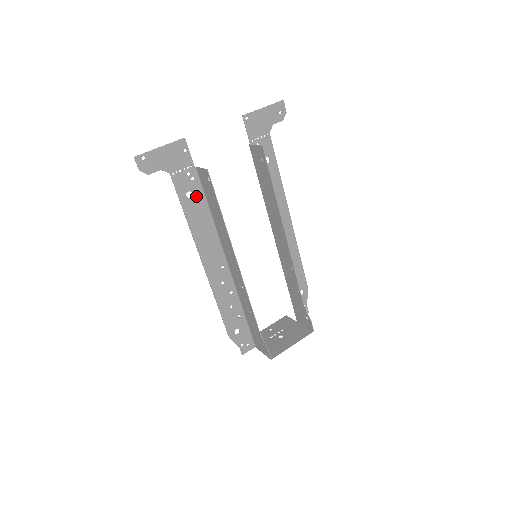
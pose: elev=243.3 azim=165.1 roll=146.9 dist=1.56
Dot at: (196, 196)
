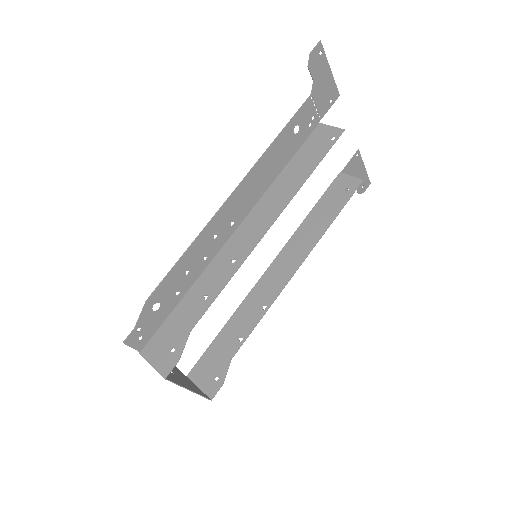
Dot at: (296, 139)
